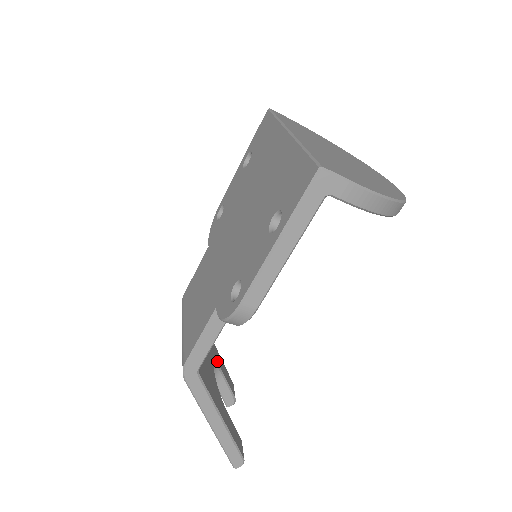
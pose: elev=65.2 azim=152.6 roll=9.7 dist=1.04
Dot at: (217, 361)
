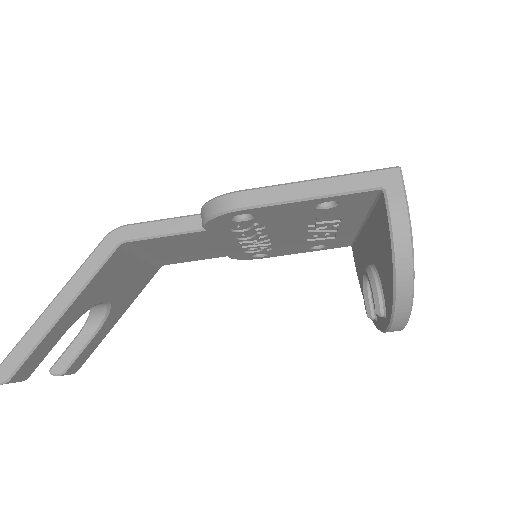
Dot at: (109, 318)
